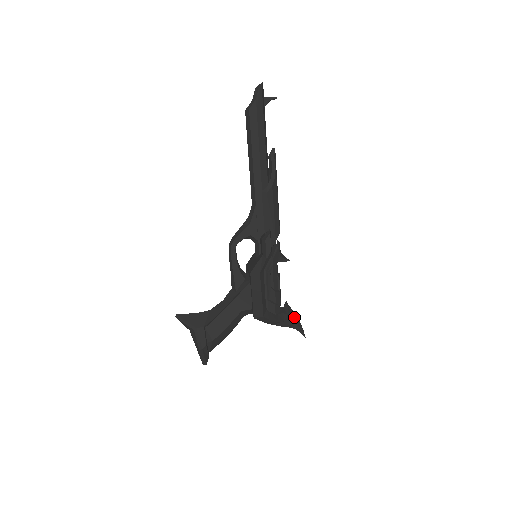
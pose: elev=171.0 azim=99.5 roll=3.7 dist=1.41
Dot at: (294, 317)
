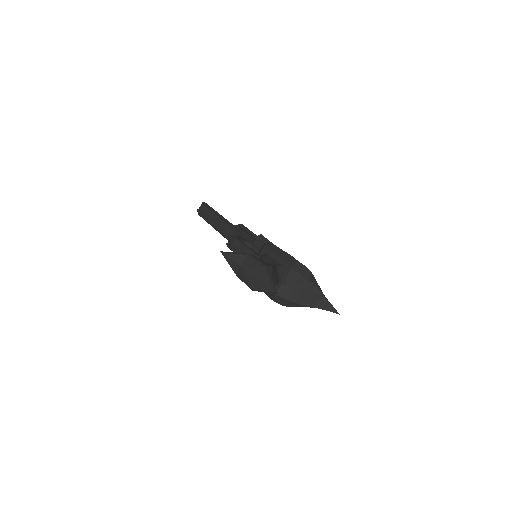
Dot at: occluded
